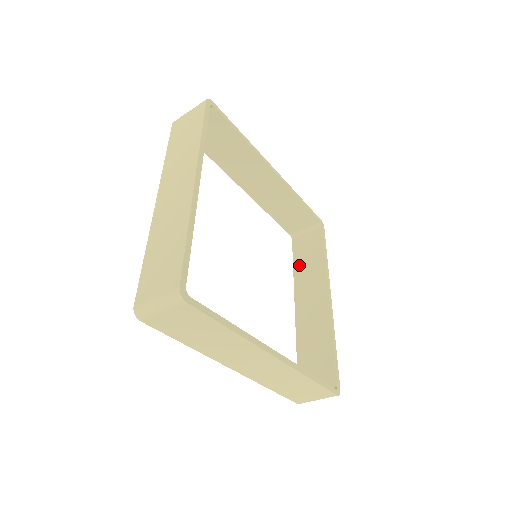
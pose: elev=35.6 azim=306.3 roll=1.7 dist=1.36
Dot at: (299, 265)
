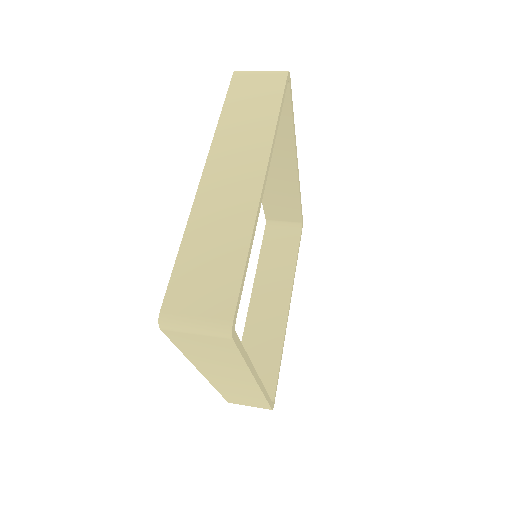
Dot at: occluded
